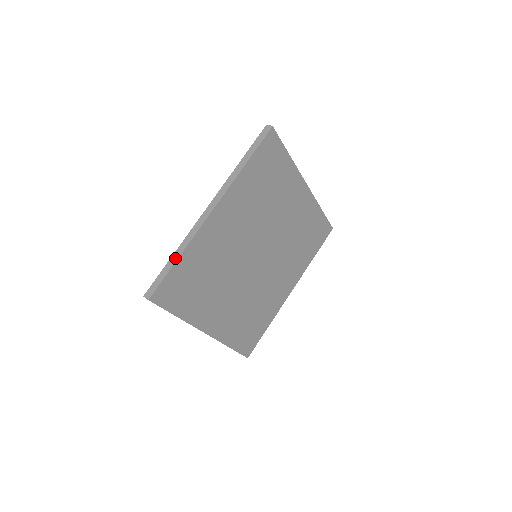
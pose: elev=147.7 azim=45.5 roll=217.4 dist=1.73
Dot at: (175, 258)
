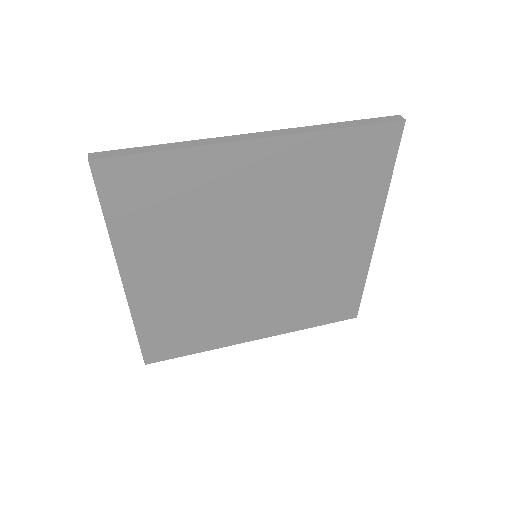
Dot at: (135, 330)
